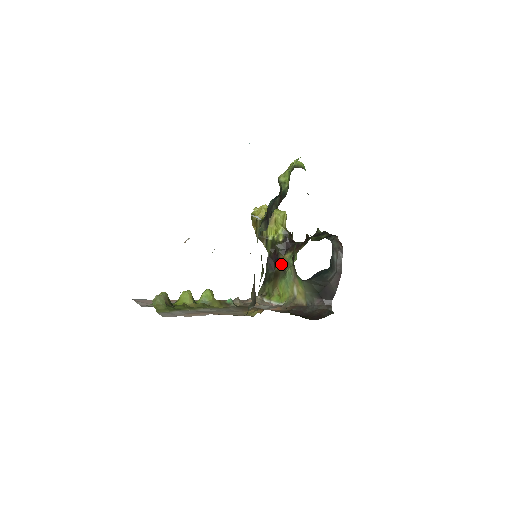
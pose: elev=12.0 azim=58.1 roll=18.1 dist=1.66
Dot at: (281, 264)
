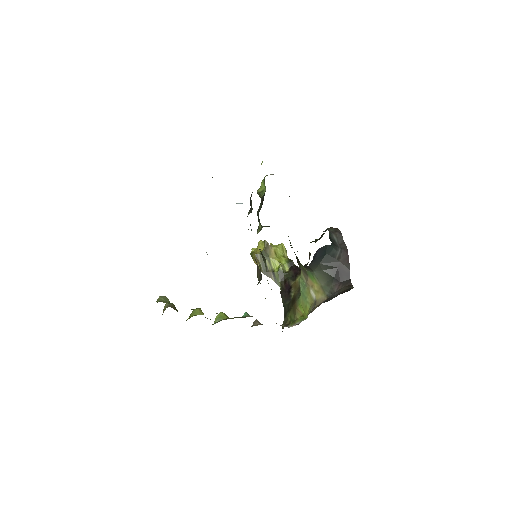
Dot at: (295, 289)
